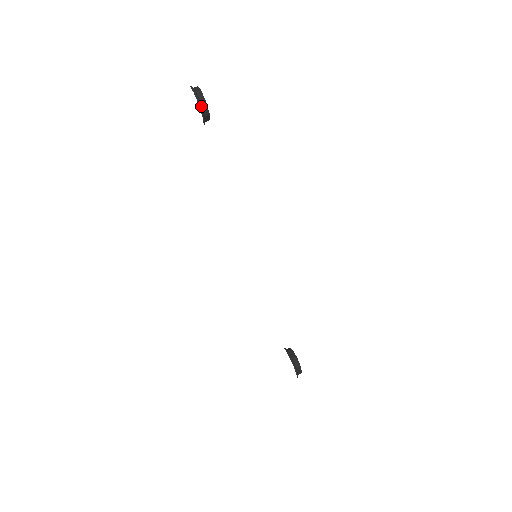
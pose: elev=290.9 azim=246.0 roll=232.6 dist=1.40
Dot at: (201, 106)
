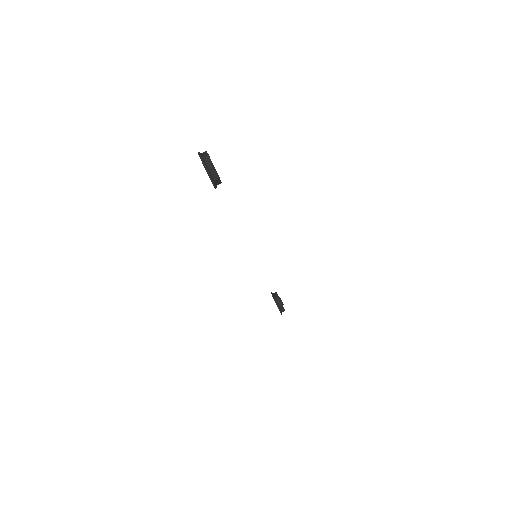
Dot at: (214, 182)
